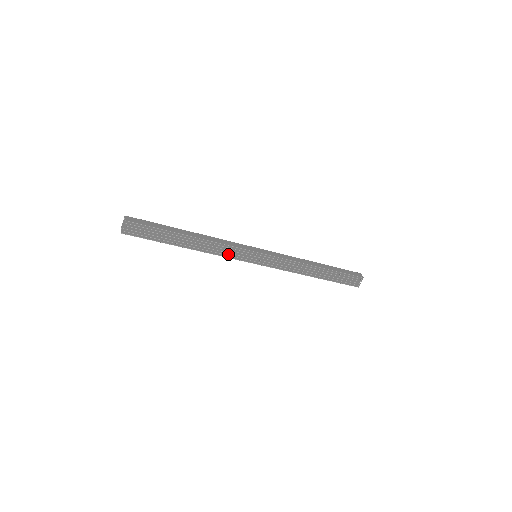
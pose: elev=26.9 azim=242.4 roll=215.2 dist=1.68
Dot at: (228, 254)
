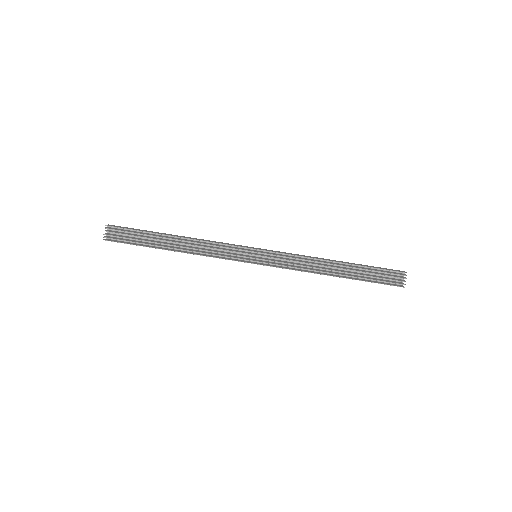
Dot at: (221, 255)
